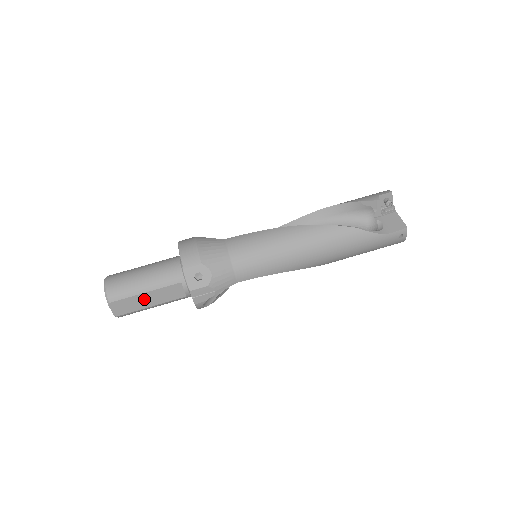
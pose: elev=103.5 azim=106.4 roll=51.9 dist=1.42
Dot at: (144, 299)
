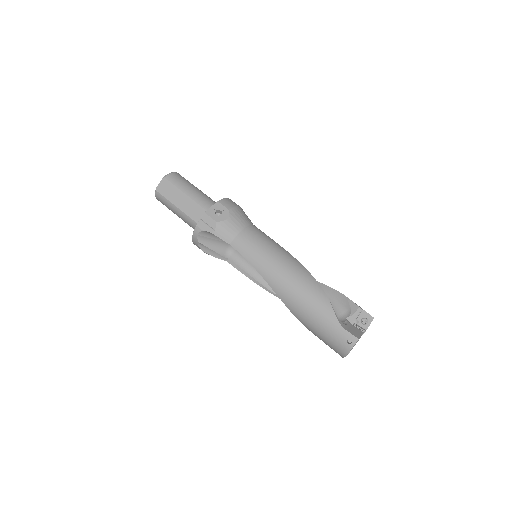
Dot at: (179, 197)
